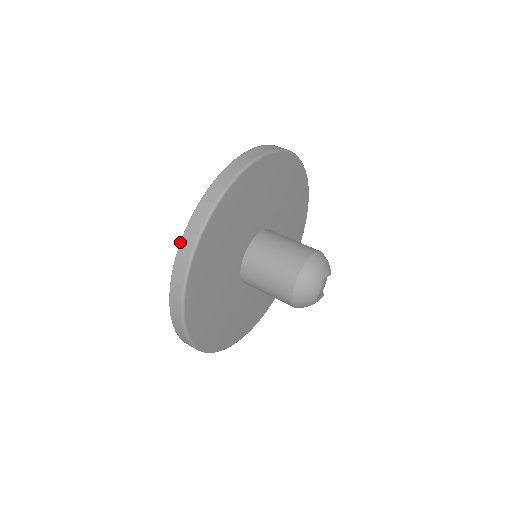
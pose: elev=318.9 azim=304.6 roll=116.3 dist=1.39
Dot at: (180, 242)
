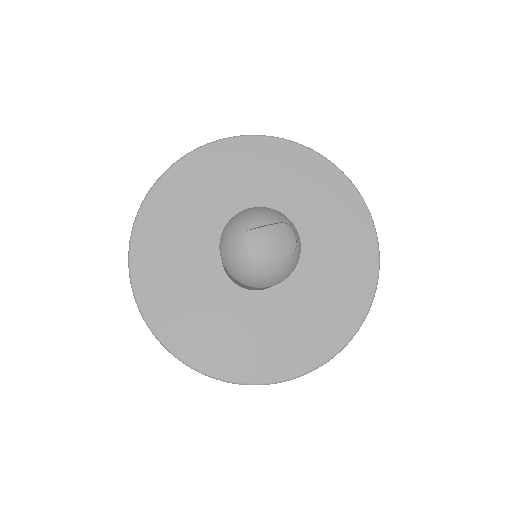
Dot at: occluded
